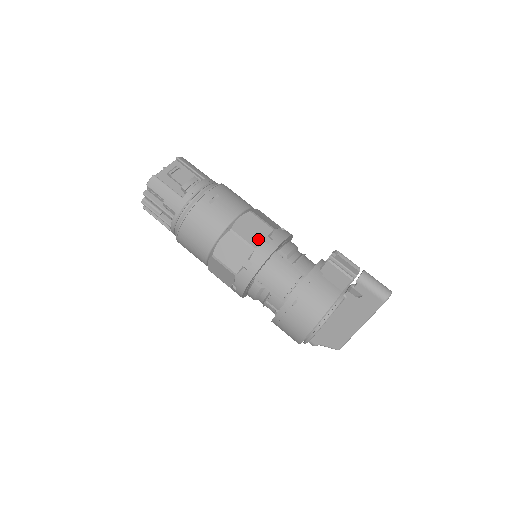
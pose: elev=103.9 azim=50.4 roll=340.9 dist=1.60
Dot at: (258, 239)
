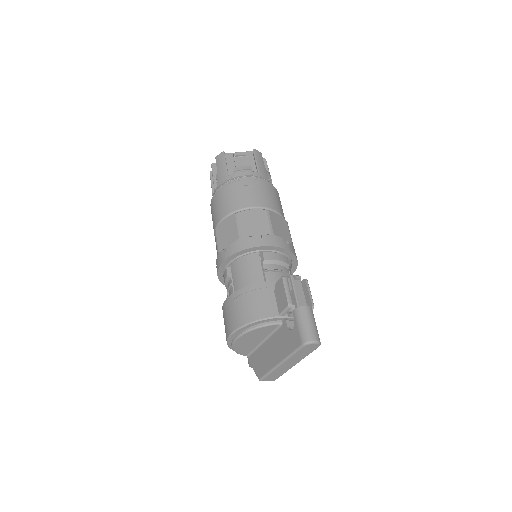
Dot at: (251, 232)
